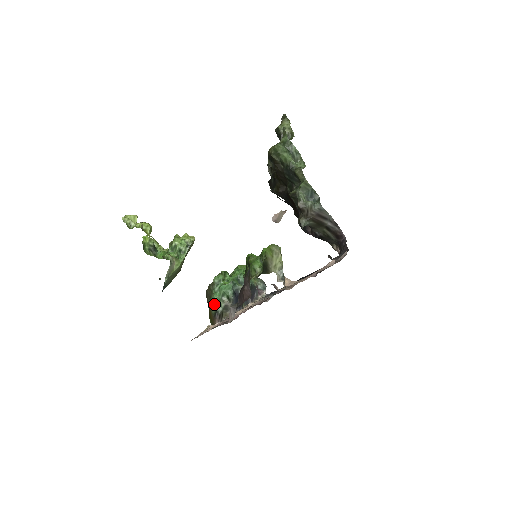
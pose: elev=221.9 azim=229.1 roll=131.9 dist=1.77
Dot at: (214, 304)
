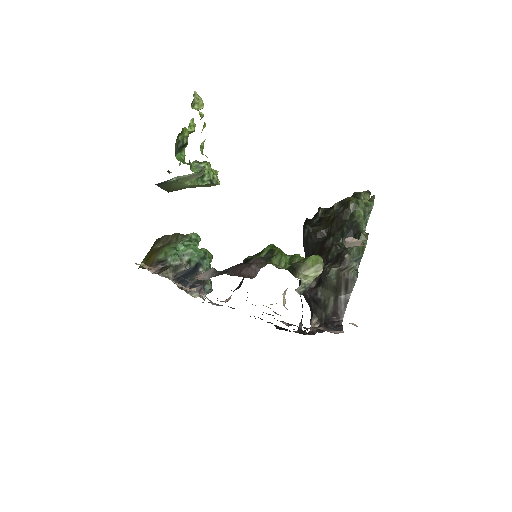
Dot at: (172, 252)
